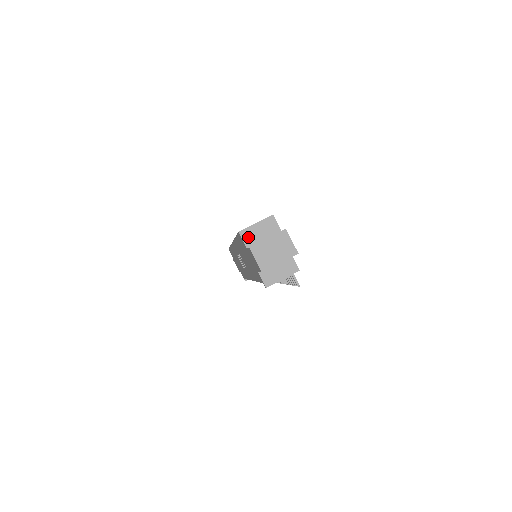
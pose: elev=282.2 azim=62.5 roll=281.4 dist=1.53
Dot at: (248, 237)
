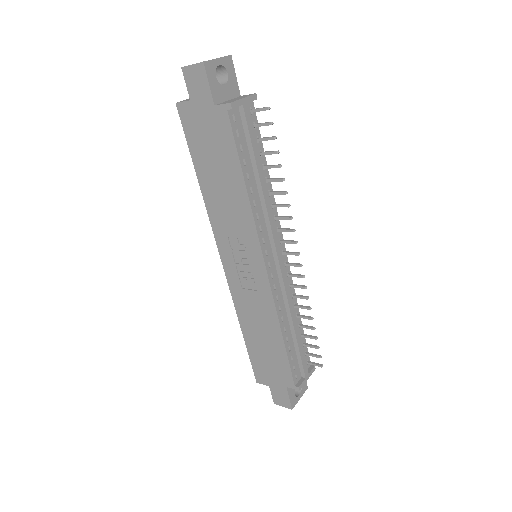
Dot at: (187, 100)
